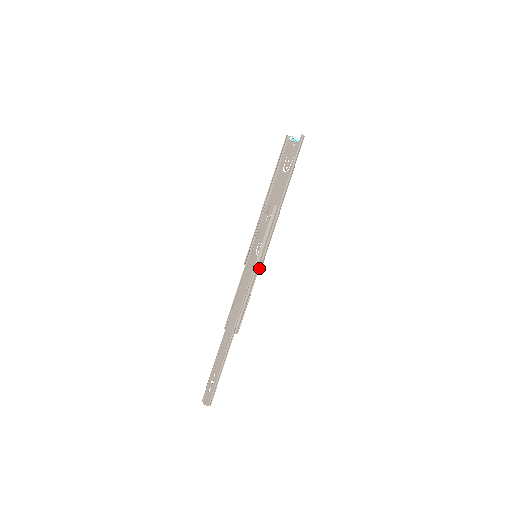
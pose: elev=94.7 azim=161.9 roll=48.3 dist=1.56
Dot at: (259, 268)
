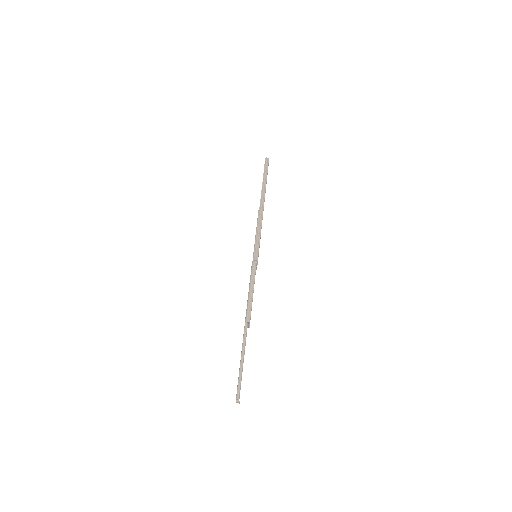
Dot at: (254, 260)
